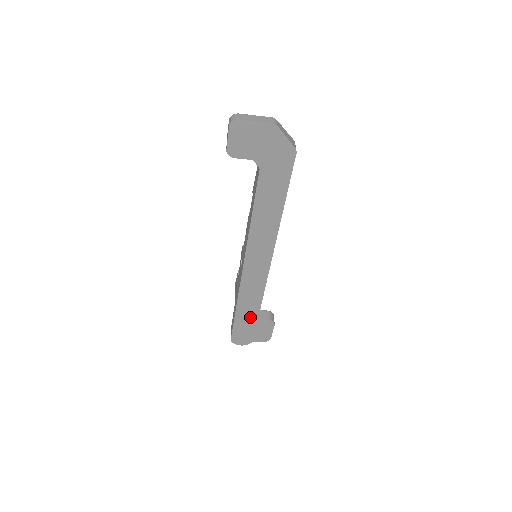
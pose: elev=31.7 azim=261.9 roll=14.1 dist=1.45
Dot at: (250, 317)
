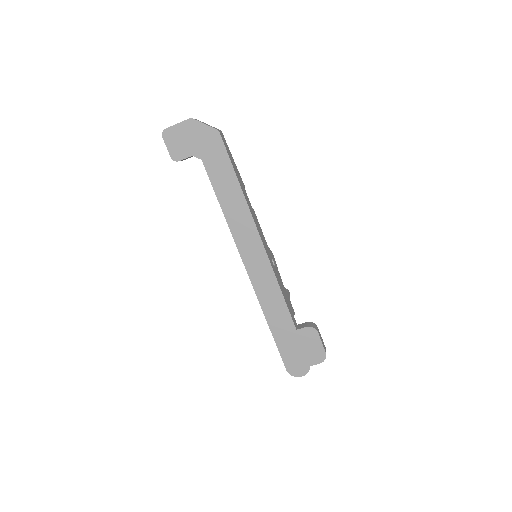
Dot at: (287, 330)
